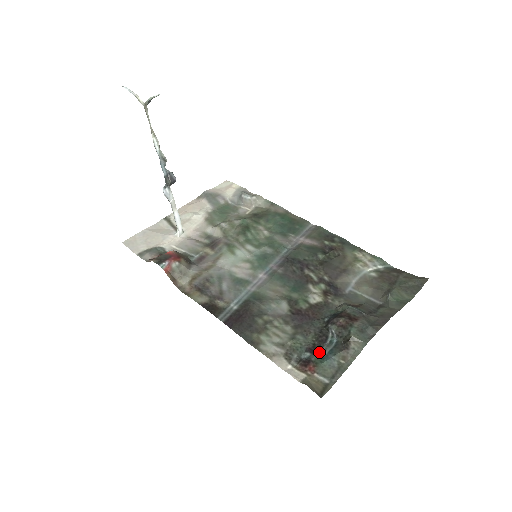
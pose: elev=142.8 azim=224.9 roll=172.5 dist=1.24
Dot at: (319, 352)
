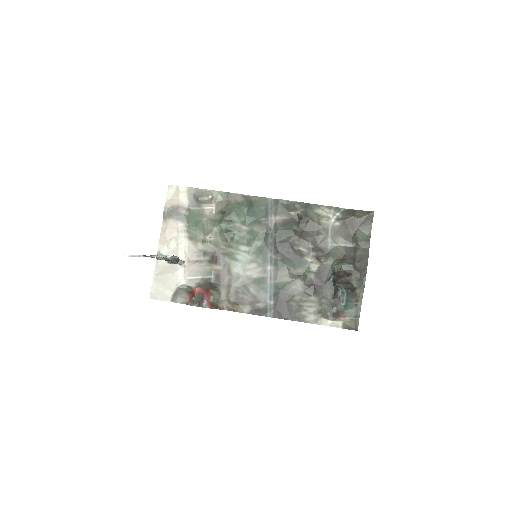
Dot at: (340, 303)
